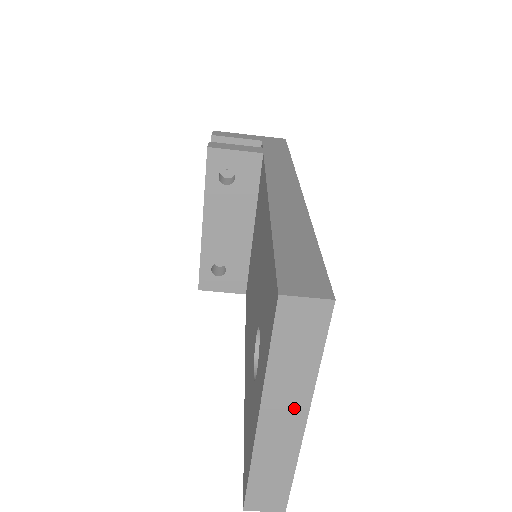
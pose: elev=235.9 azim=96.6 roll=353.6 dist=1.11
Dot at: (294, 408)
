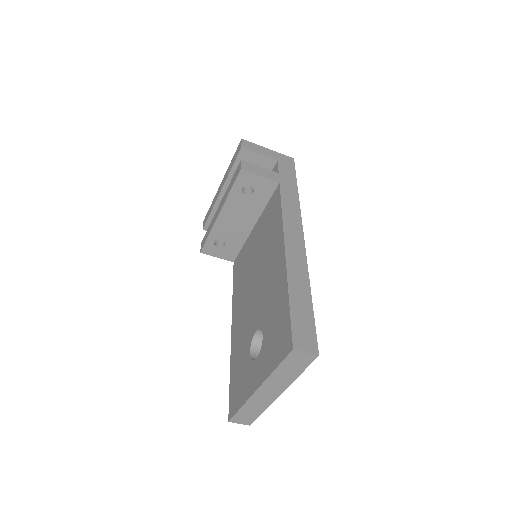
Dot at: (277, 389)
